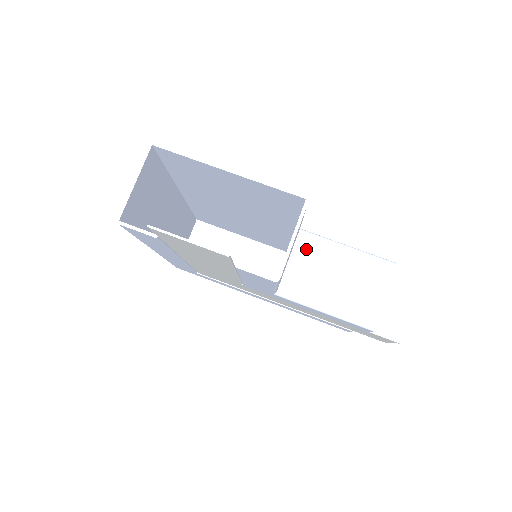
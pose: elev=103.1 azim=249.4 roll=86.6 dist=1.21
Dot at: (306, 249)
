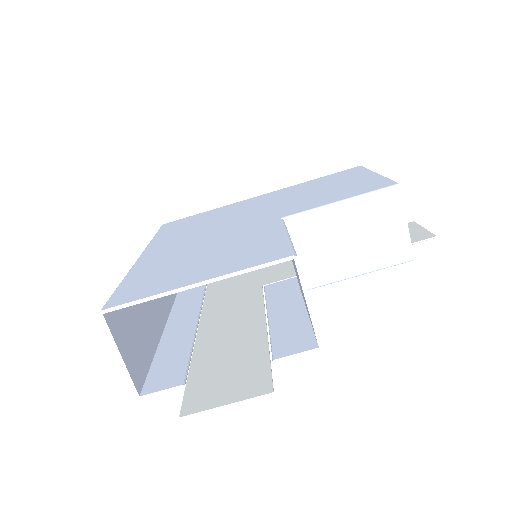
Dot at: (303, 234)
